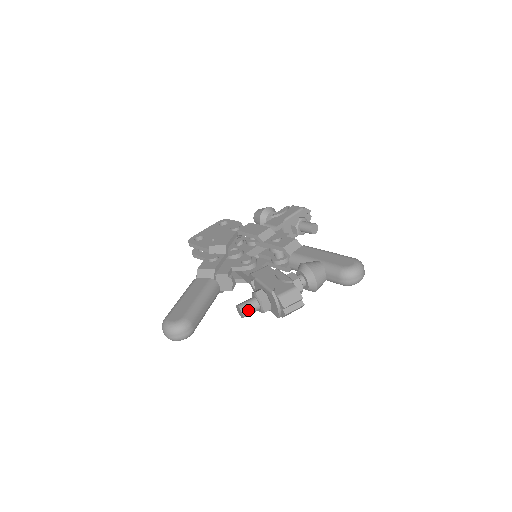
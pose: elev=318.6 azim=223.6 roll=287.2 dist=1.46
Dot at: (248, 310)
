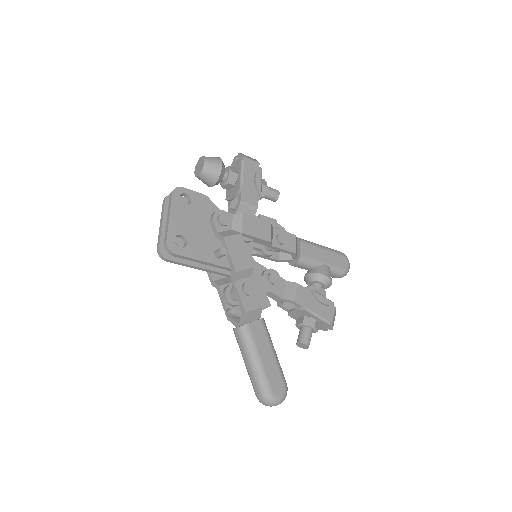
Dot at: occluded
